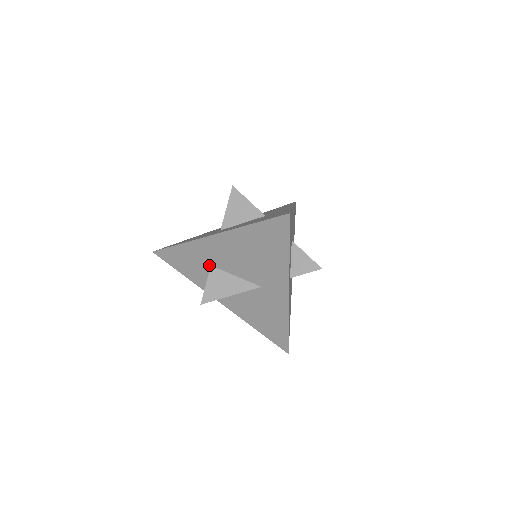
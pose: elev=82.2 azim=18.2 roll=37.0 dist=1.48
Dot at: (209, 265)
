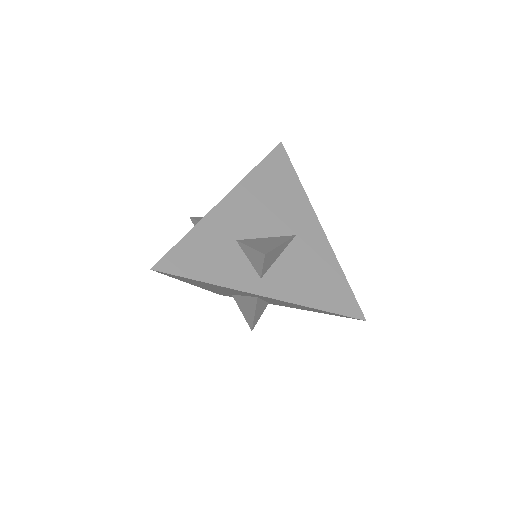
Dot at: (234, 241)
